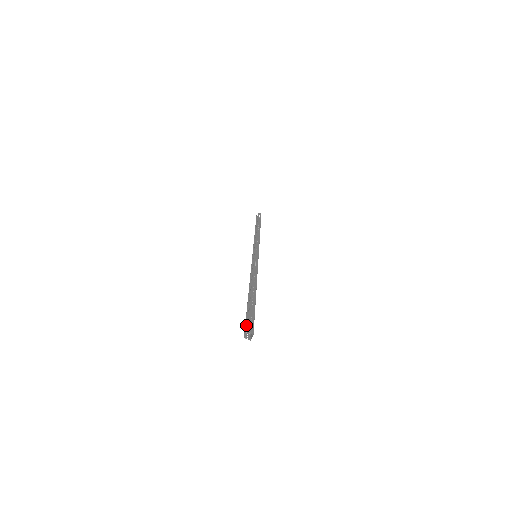
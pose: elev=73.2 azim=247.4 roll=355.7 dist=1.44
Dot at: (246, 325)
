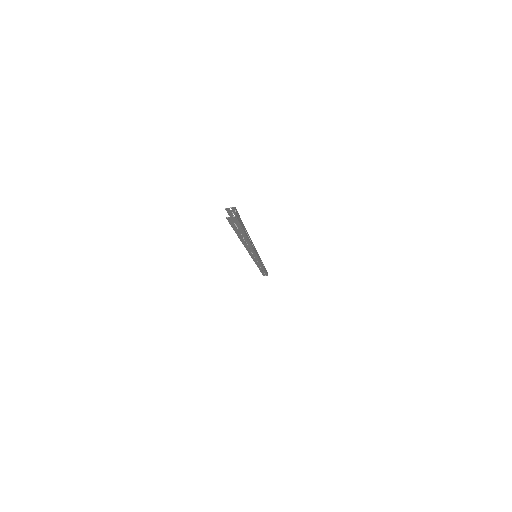
Dot at: (232, 225)
